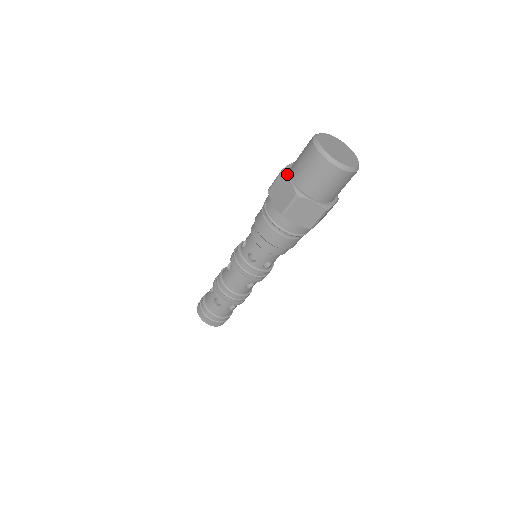
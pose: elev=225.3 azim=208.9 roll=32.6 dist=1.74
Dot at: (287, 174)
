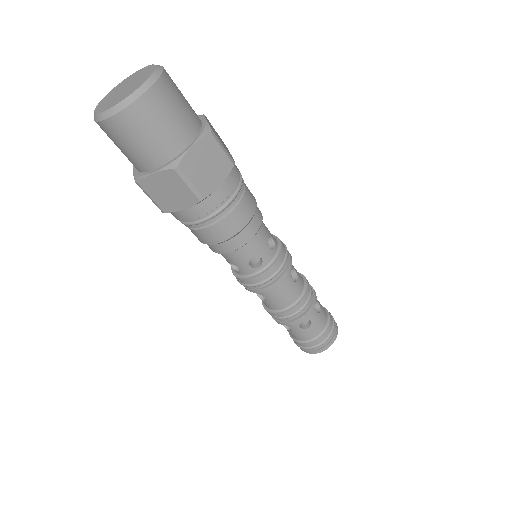
Dot at: (143, 176)
